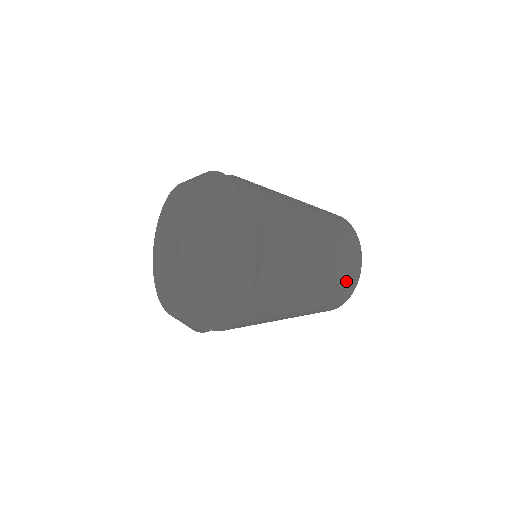
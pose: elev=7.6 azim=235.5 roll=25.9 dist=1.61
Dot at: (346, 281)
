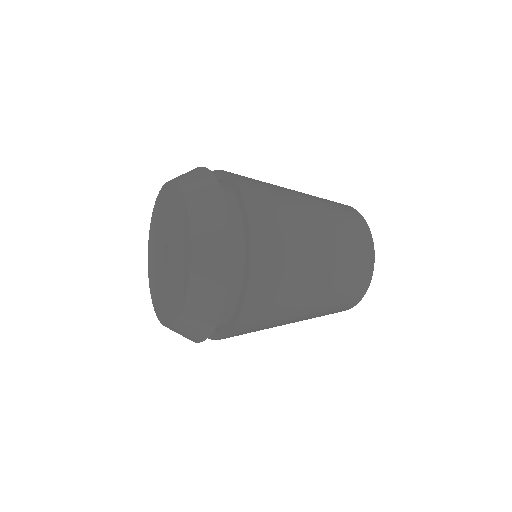
Dot at: (358, 274)
